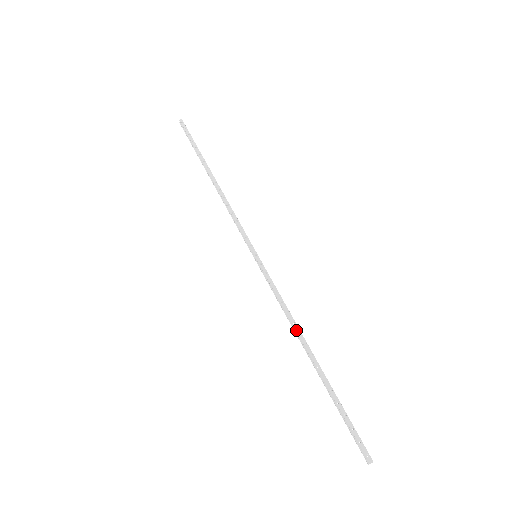
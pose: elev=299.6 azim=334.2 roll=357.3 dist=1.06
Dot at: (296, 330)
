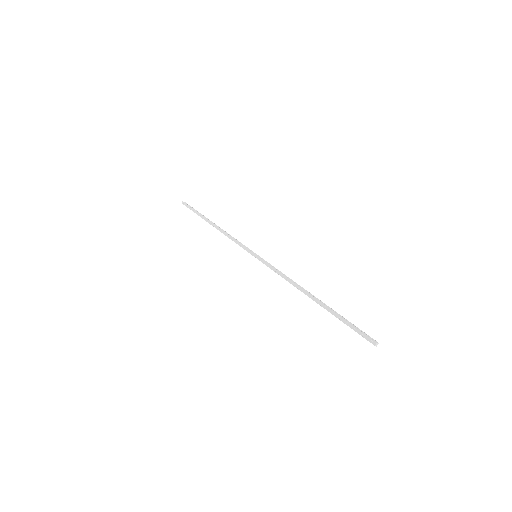
Dot at: (296, 287)
